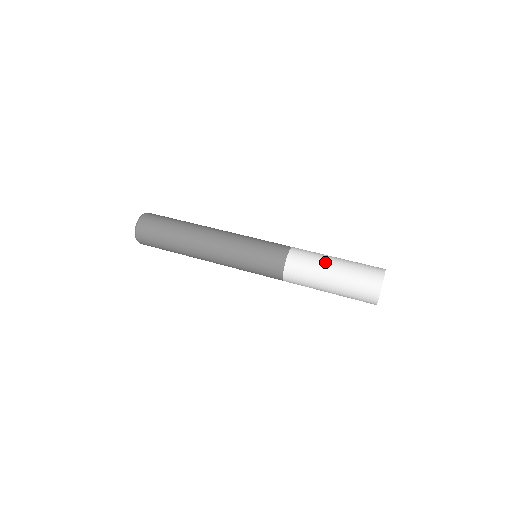
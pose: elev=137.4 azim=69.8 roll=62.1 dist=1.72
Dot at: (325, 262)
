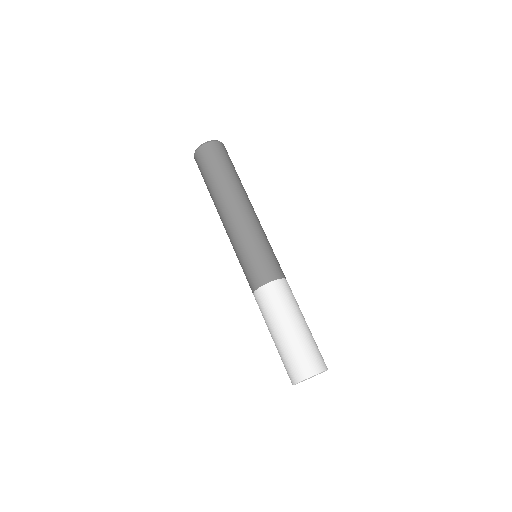
Dot at: (273, 324)
